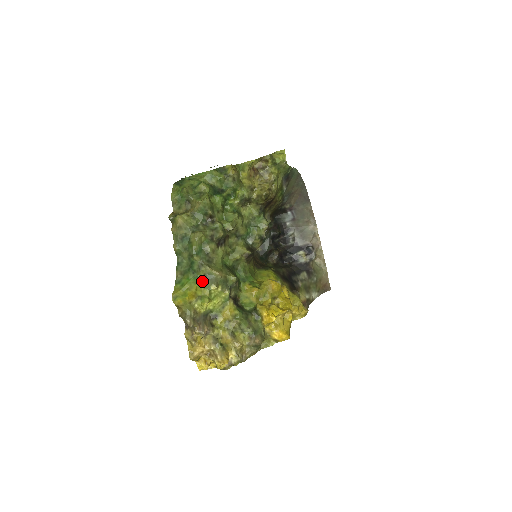
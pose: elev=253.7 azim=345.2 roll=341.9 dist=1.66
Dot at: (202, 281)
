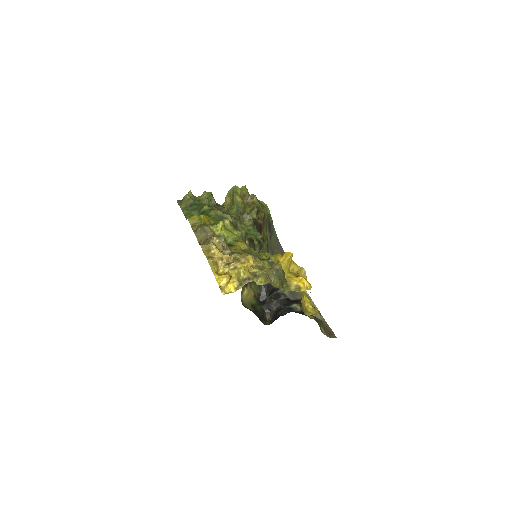
Dot at: (214, 217)
